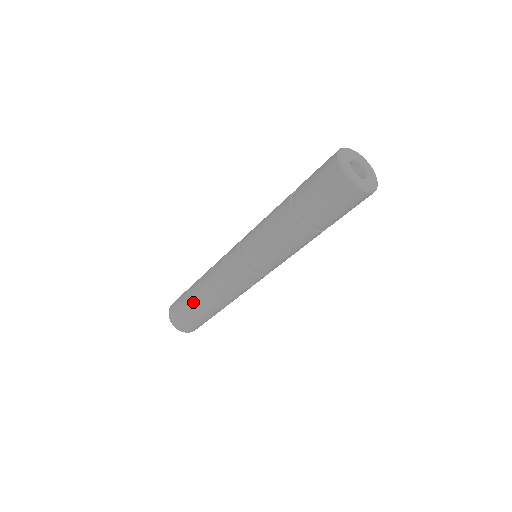
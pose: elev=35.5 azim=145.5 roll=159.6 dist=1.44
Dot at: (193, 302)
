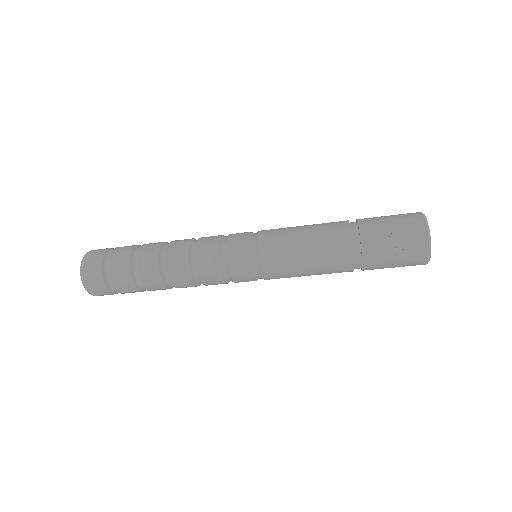
Dot at: (142, 256)
